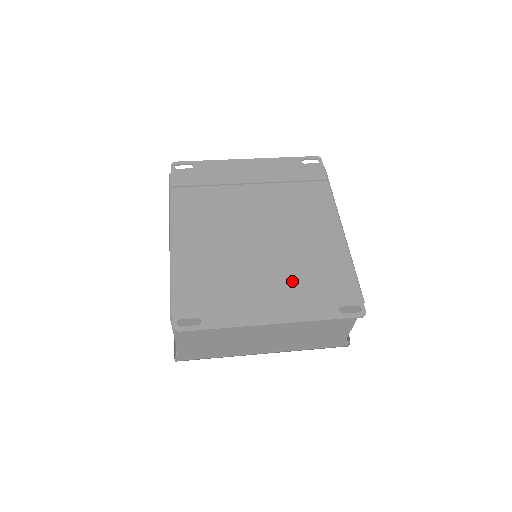
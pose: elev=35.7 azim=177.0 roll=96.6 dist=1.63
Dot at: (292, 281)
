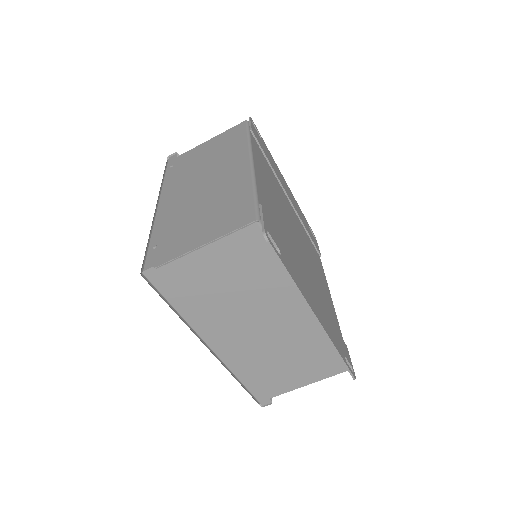
Dot at: occluded
